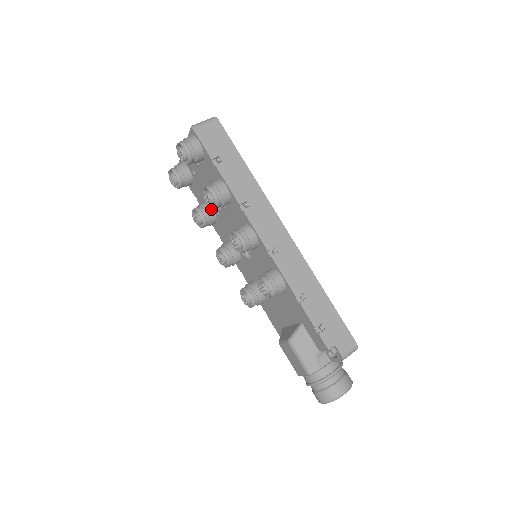
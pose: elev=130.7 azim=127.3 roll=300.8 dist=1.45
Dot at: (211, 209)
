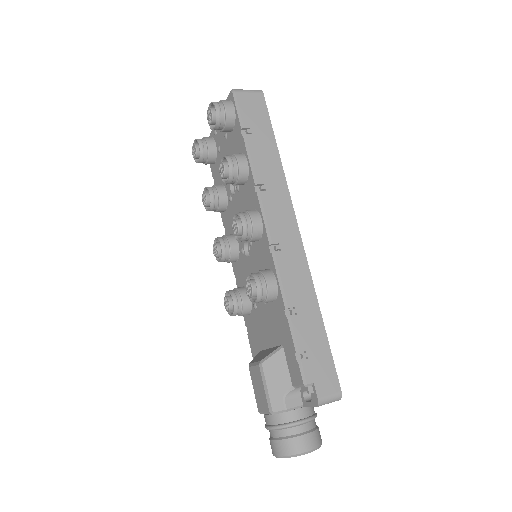
Dot at: (225, 192)
